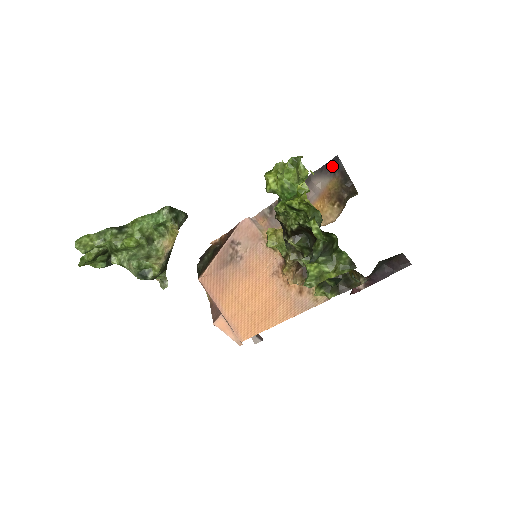
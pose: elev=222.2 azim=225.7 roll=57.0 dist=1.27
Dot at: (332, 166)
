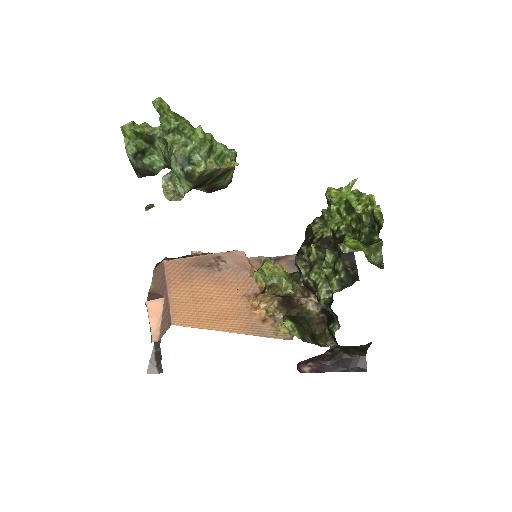
Dot at: (345, 256)
